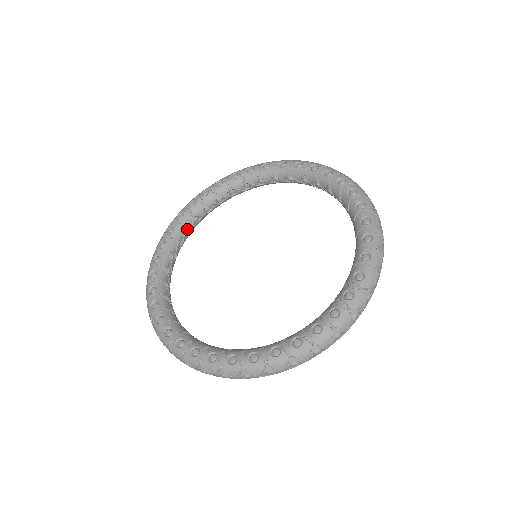
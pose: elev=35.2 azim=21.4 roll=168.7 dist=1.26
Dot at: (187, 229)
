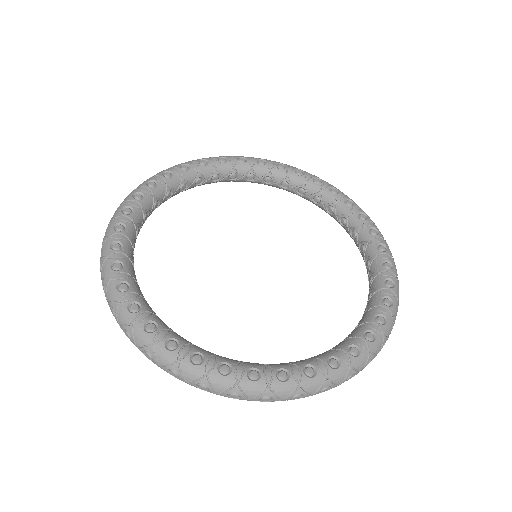
Dot at: (157, 202)
